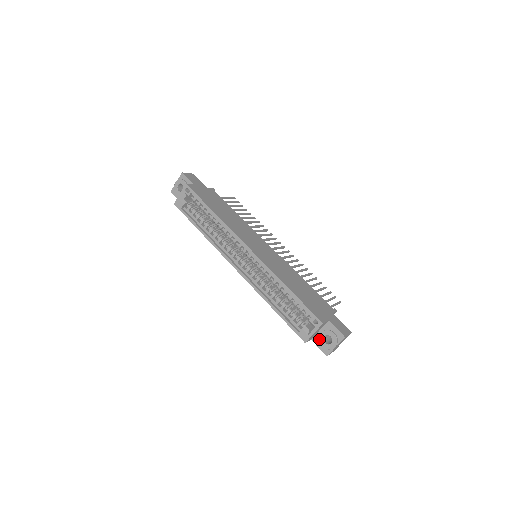
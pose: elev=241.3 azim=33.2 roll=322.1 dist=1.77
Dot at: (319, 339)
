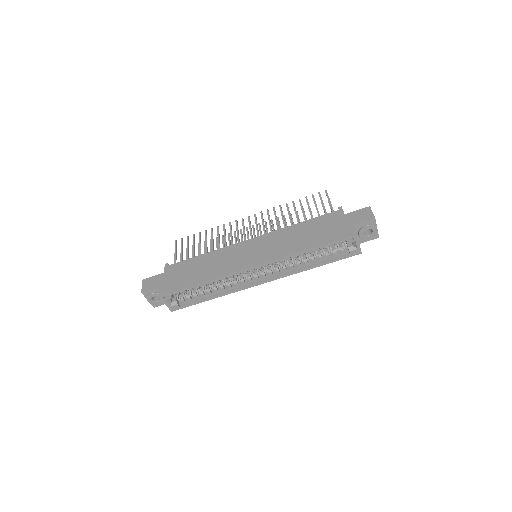
Dot at: (363, 239)
